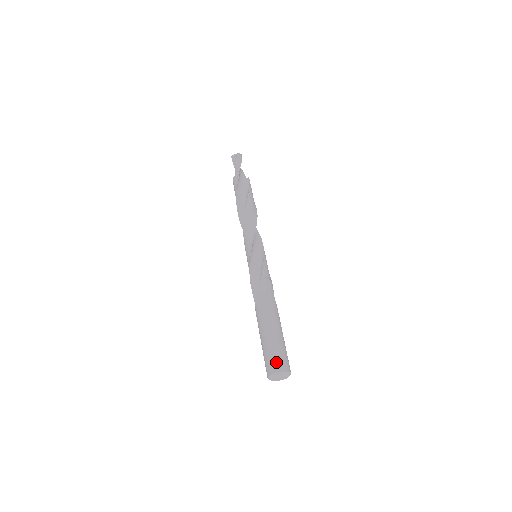
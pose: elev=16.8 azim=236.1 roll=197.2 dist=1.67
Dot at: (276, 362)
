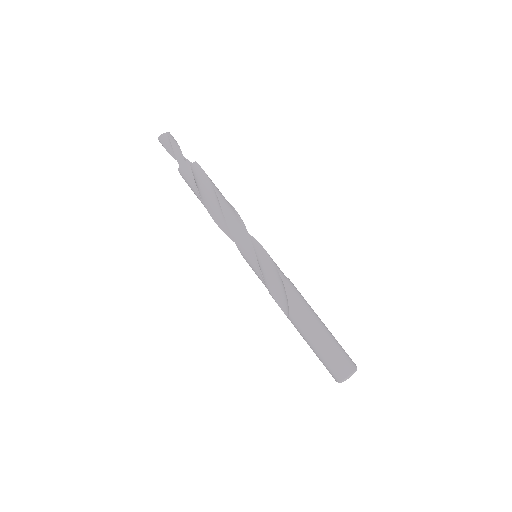
Dot at: (345, 363)
